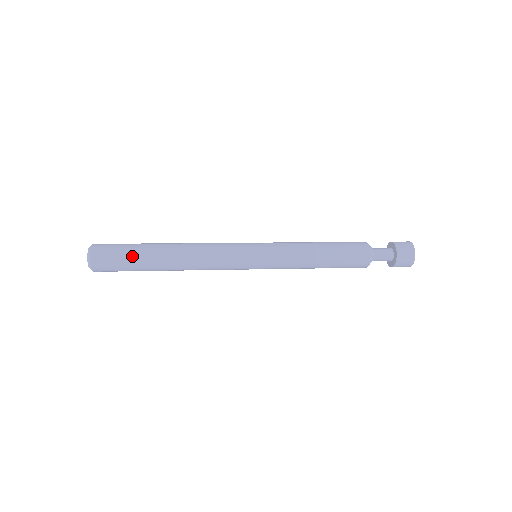
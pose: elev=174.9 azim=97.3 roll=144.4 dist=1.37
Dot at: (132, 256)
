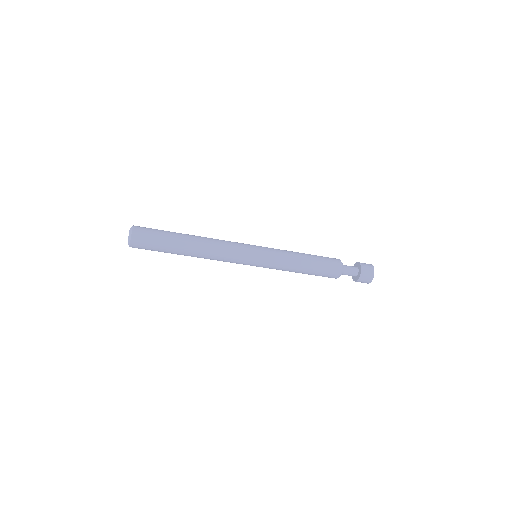
Dot at: (165, 231)
